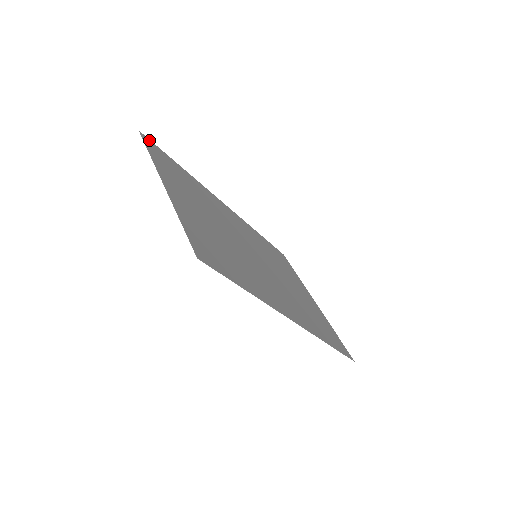
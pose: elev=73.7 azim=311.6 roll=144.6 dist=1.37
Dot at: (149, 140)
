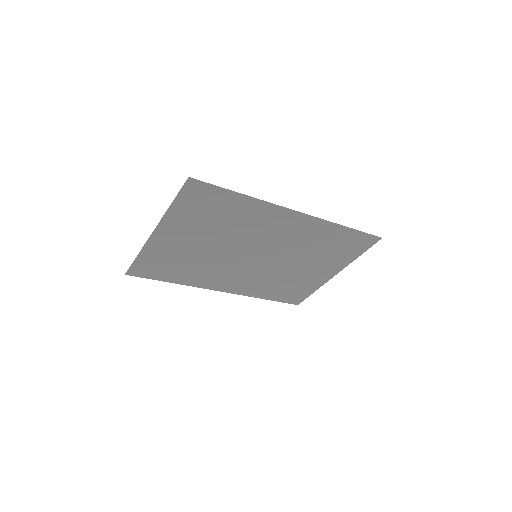
Dot at: (135, 275)
